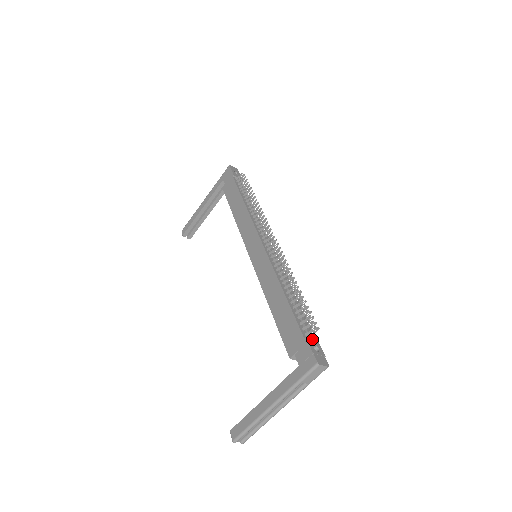
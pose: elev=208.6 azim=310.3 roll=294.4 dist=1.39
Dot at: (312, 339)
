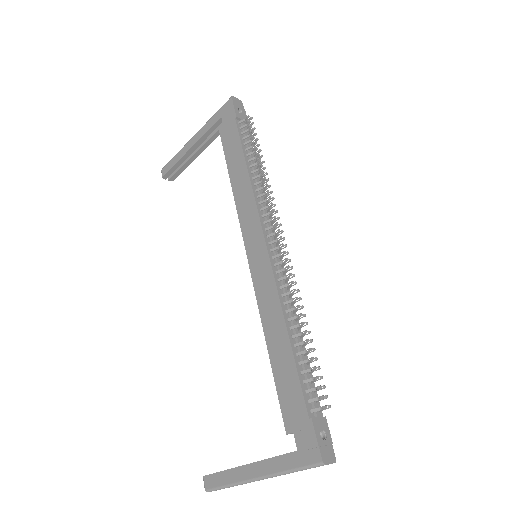
Dot at: (319, 418)
